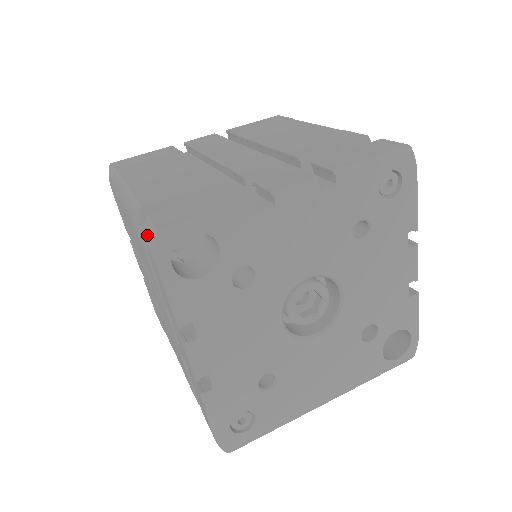
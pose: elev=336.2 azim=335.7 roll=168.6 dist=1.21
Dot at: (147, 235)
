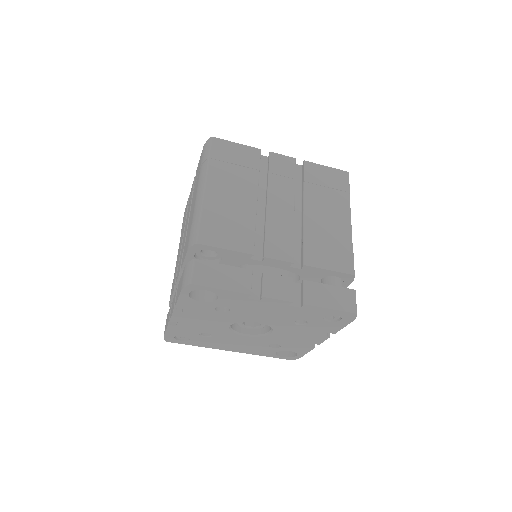
Dot at: (188, 269)
